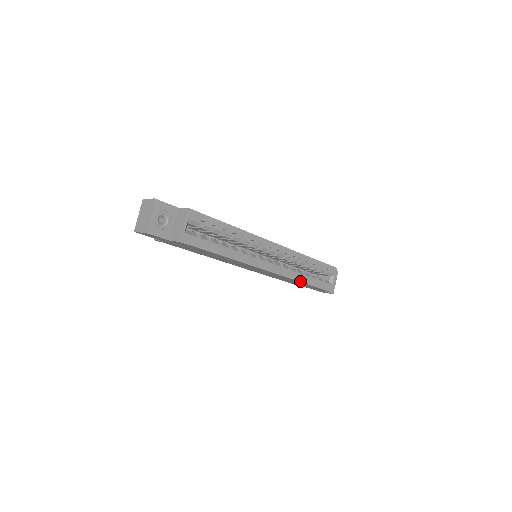
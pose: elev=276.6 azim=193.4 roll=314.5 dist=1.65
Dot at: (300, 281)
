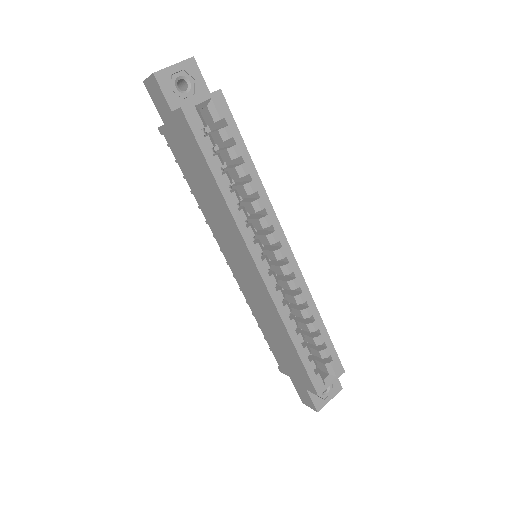
Dot at: (288, 330)
